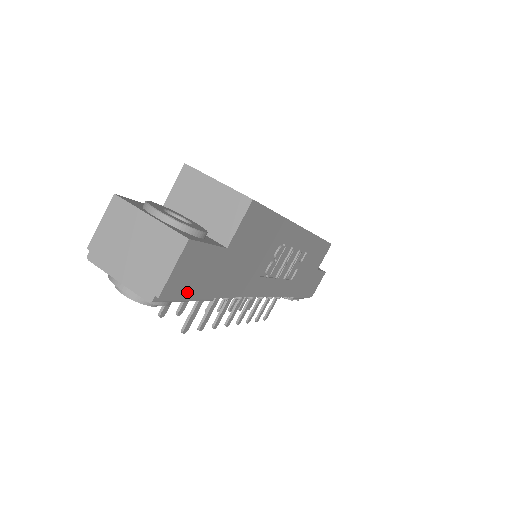
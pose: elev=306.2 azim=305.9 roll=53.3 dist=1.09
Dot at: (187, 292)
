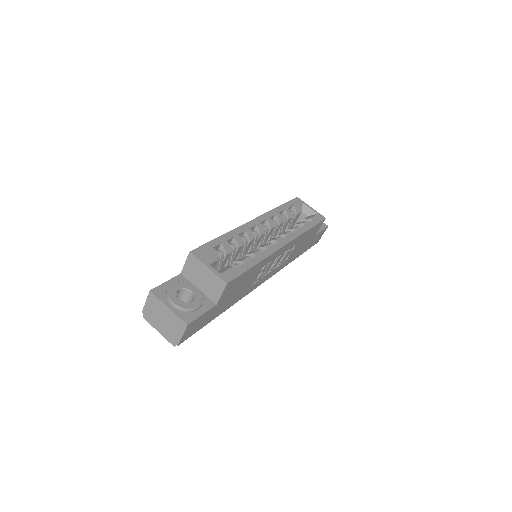
Dot at: (195, 331)
